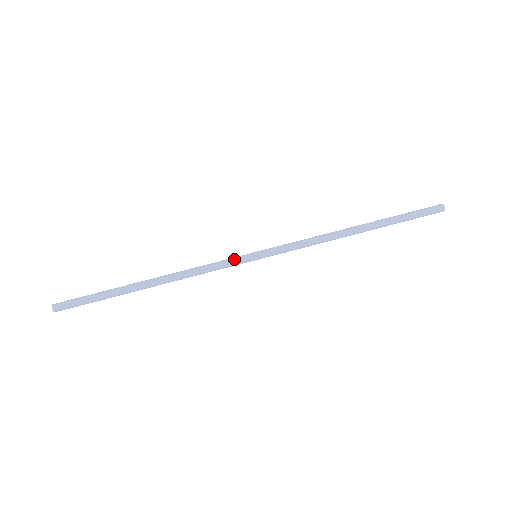
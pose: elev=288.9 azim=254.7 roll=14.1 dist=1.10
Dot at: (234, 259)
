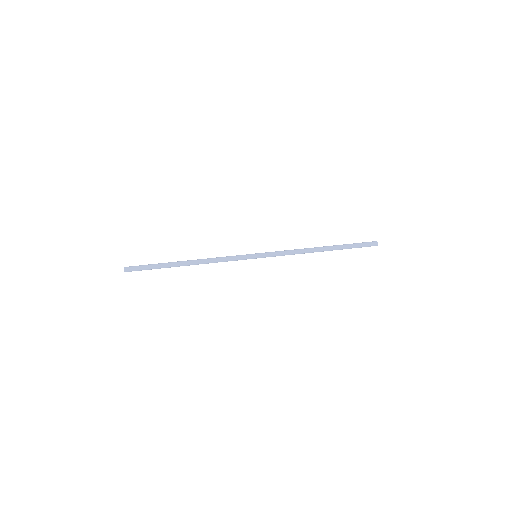
Dot at: (242, 256)
